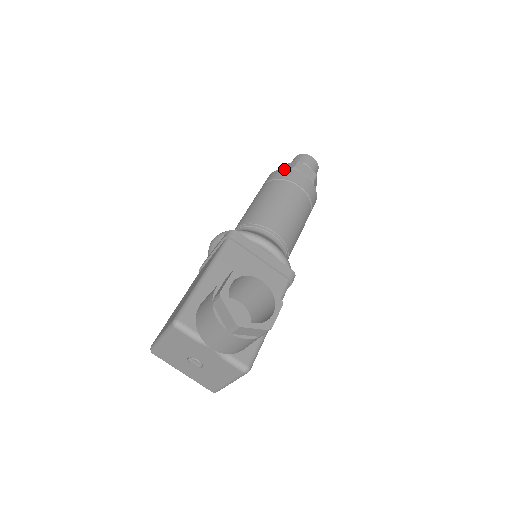
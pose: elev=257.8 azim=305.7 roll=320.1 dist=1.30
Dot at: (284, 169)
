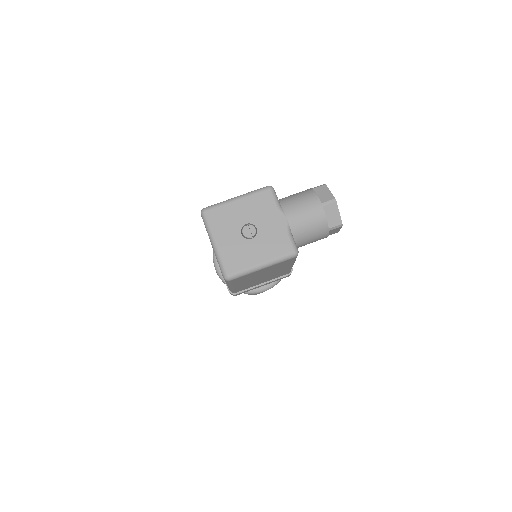
Dot at: occluded
